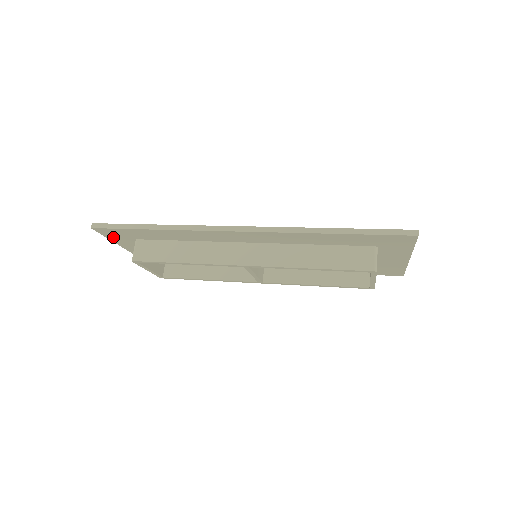
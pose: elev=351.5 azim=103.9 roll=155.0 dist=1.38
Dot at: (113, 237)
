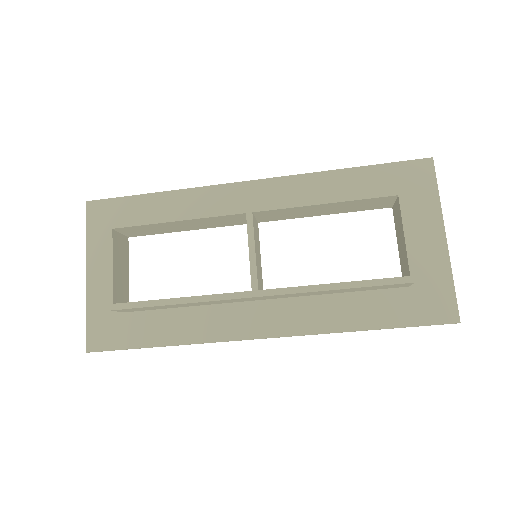
Dot at: (95, 229)
